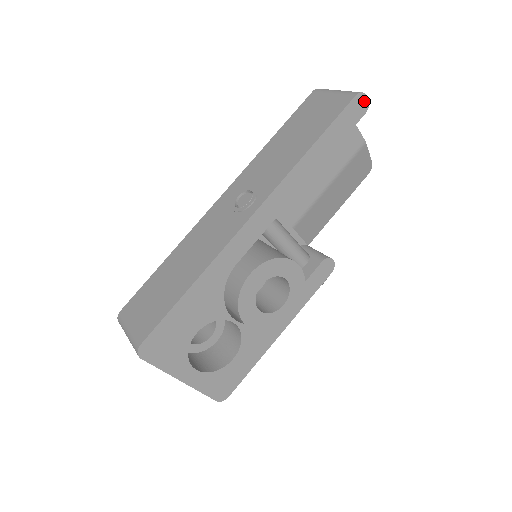
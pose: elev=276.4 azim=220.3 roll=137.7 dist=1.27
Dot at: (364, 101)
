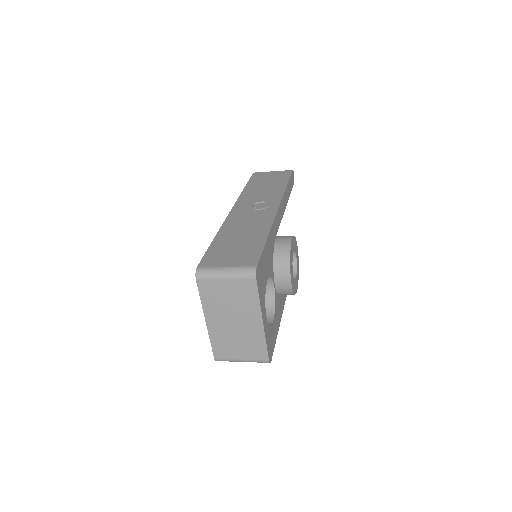
Dot at: occluded
